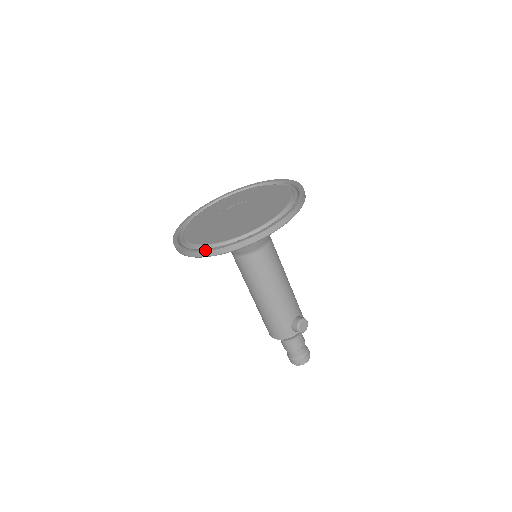
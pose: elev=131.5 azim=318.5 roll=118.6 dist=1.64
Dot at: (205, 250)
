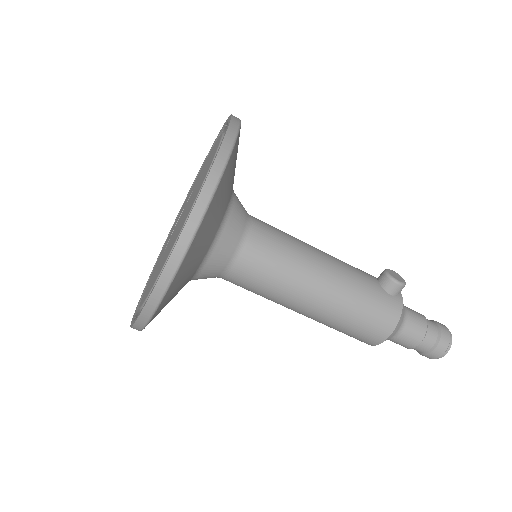
Dot at: occluded
